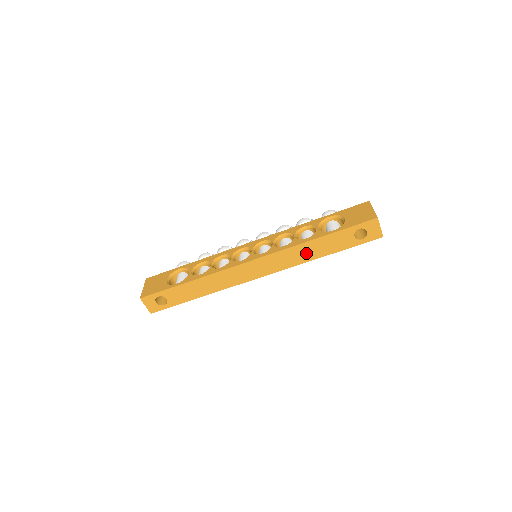
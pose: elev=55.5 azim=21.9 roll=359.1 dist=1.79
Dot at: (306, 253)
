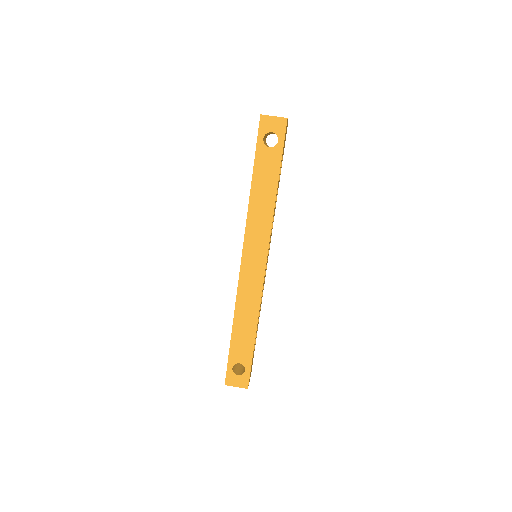
Dot at: (263, 205)
